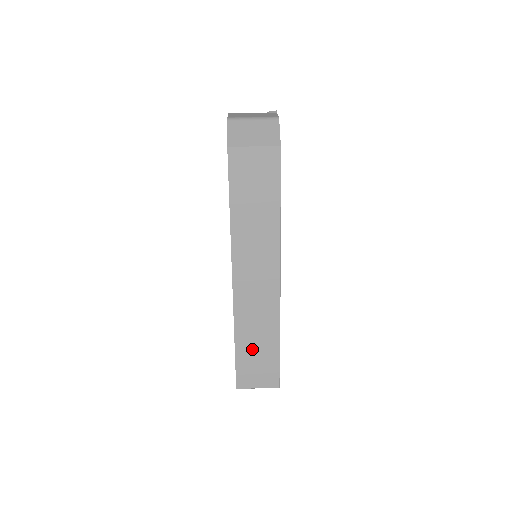
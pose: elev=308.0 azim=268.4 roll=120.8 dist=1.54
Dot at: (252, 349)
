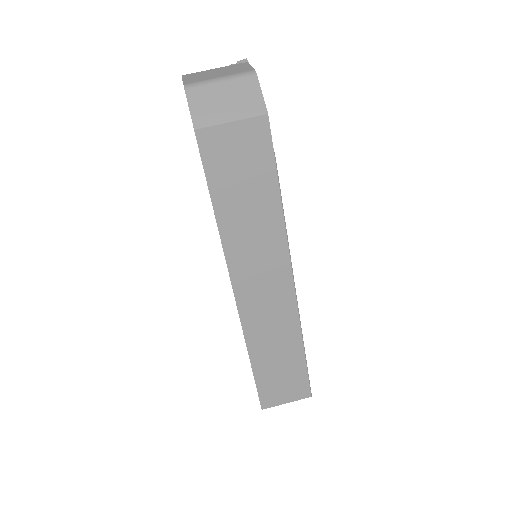
Dot at: (273, 365)
